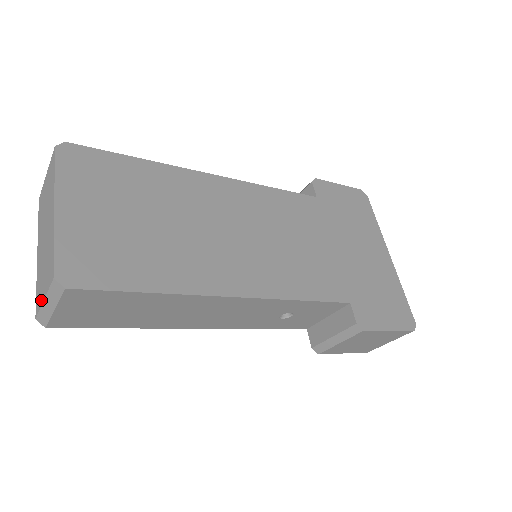
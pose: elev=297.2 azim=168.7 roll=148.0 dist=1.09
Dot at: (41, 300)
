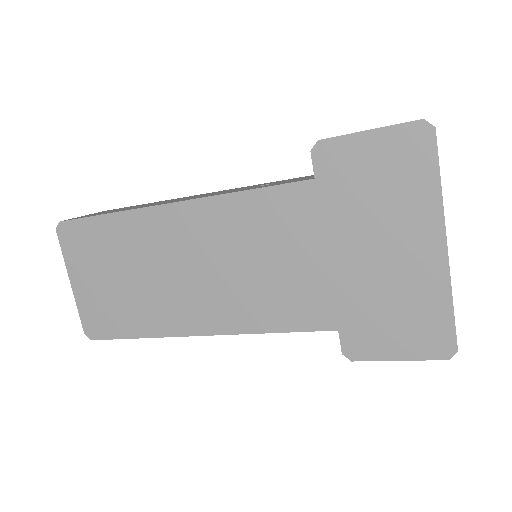
Dot at: occluded
